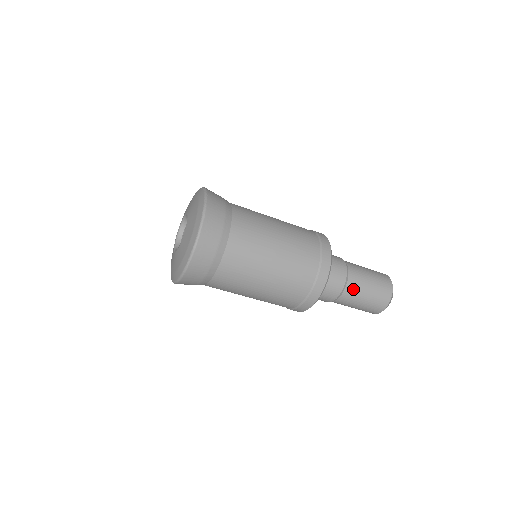
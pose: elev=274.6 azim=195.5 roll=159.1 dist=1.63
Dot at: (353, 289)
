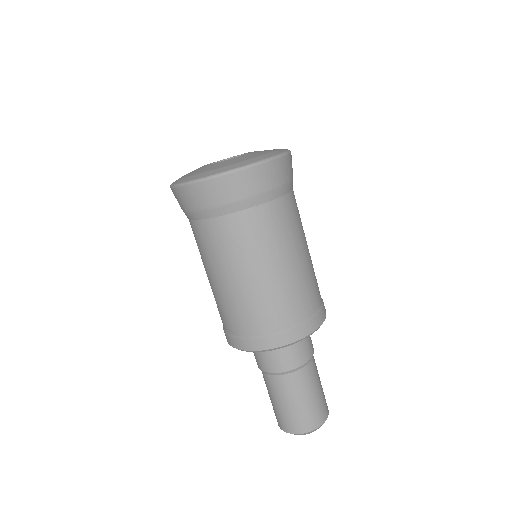
Dot at: (300, 380)
